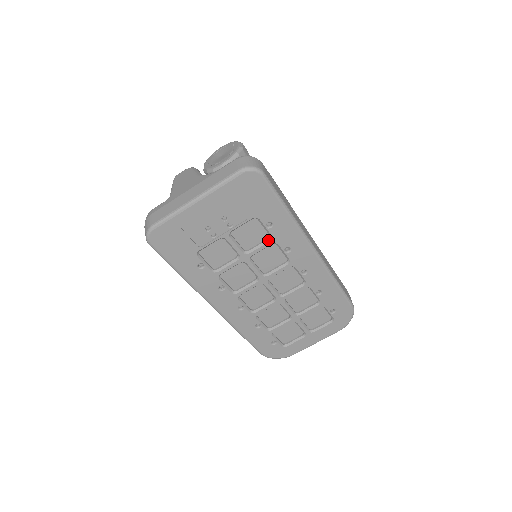
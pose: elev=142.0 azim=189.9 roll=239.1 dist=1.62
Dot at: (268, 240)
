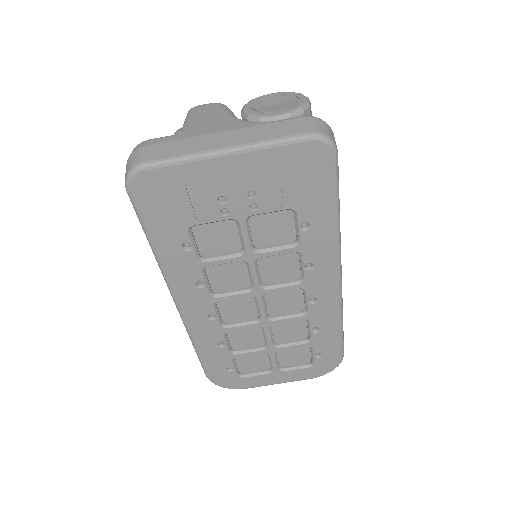
Dot at: (292, 245)
